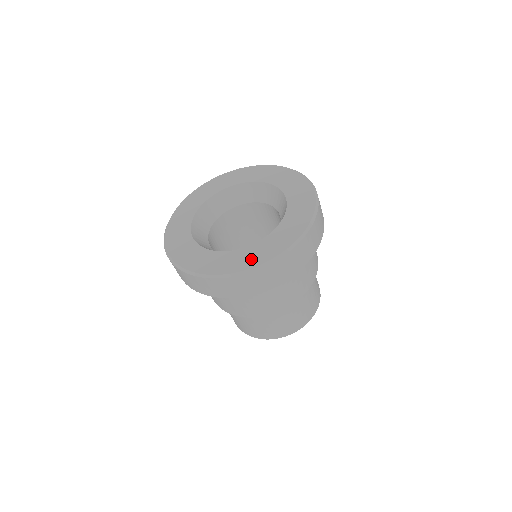
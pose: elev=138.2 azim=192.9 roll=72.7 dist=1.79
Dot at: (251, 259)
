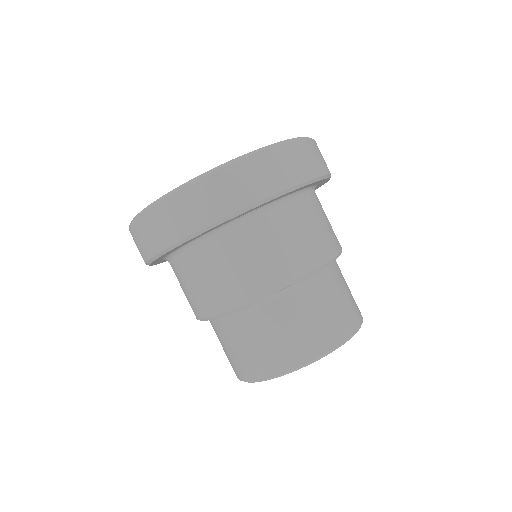
Dot at: occluded
